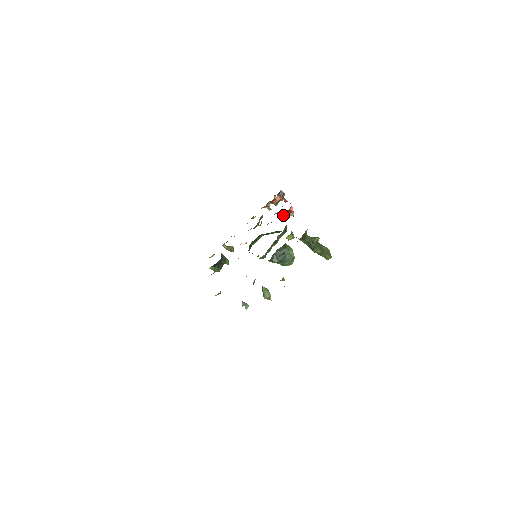
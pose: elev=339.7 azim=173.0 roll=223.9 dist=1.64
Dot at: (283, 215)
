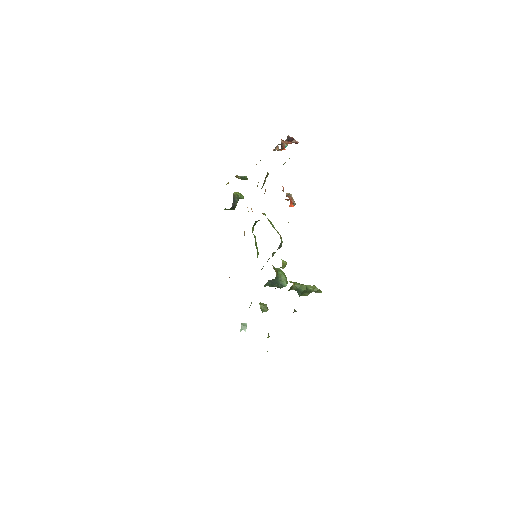
Dot at: (285, 199)
